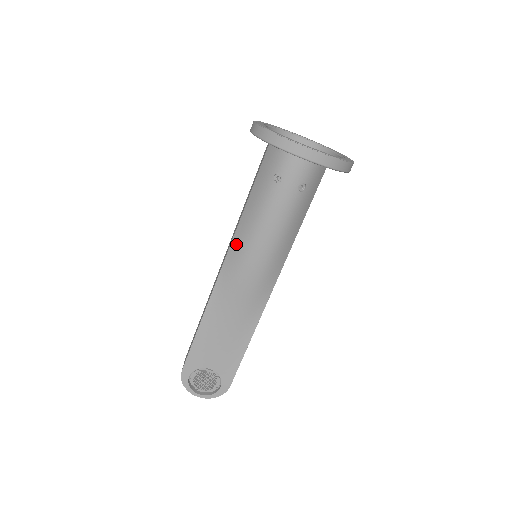
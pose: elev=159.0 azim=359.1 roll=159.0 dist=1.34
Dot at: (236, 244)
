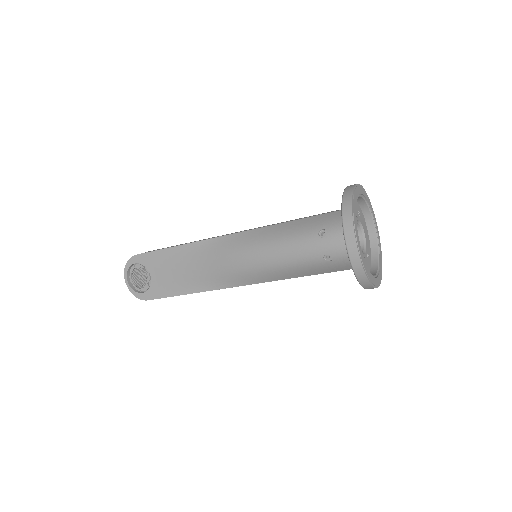
Dot at: (254, 234)
